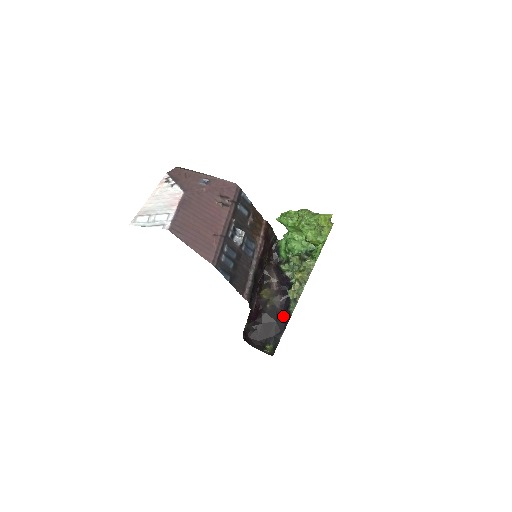
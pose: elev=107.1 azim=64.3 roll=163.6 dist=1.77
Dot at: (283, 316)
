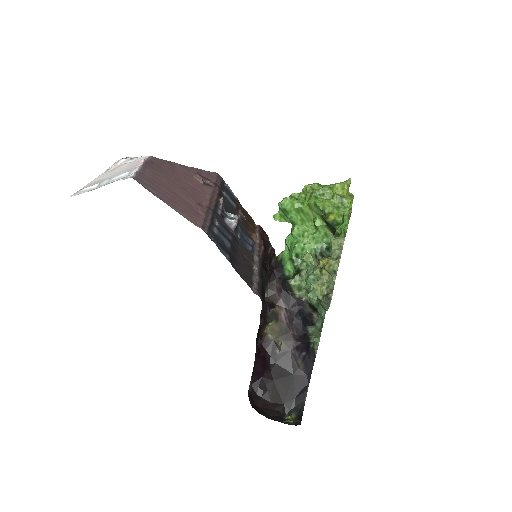
Dot at: (303, 361)
